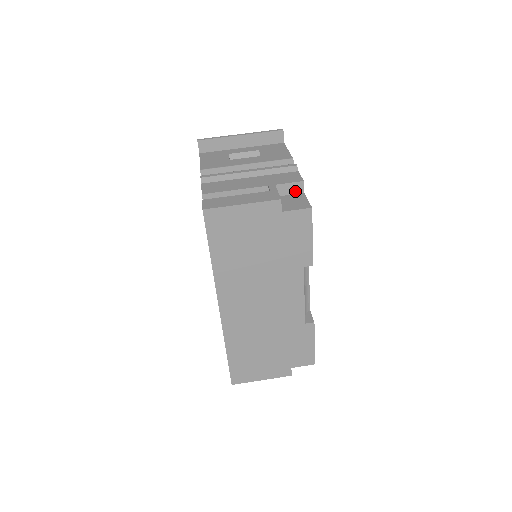
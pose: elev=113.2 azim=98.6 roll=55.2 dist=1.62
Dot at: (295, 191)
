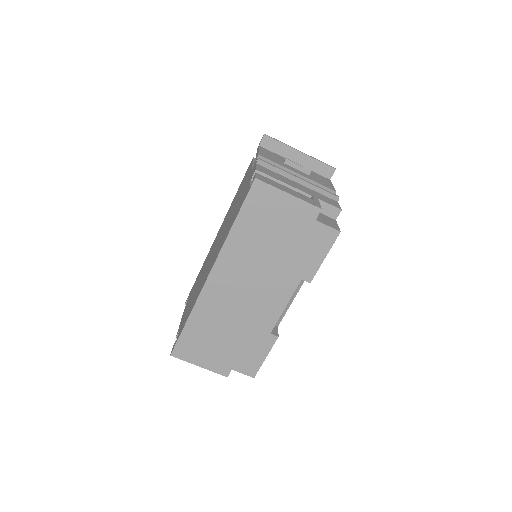
Dot at: (330, 214)
